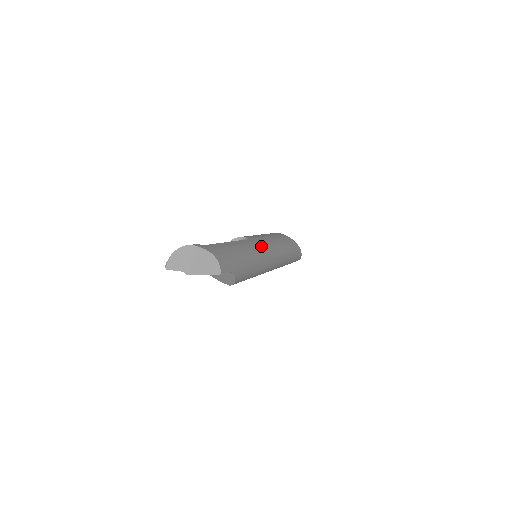
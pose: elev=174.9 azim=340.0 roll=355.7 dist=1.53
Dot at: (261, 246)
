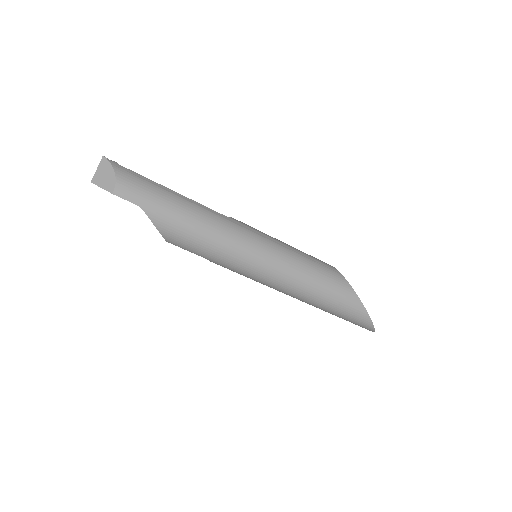
Dot at: (240, 232)
